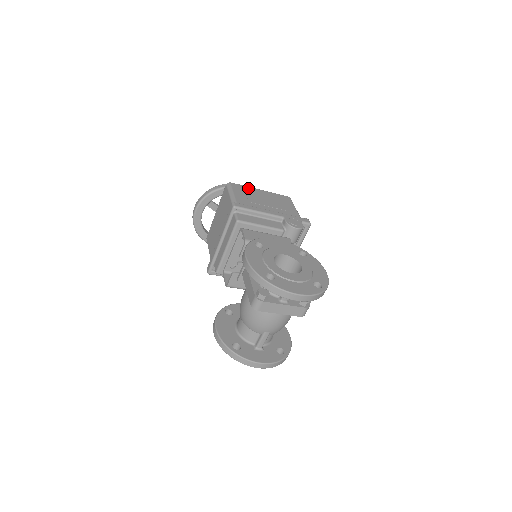
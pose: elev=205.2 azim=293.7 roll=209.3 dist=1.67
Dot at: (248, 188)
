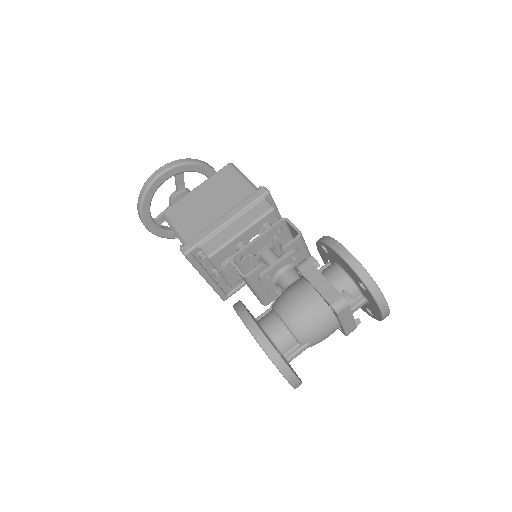
Dot at: occluded
